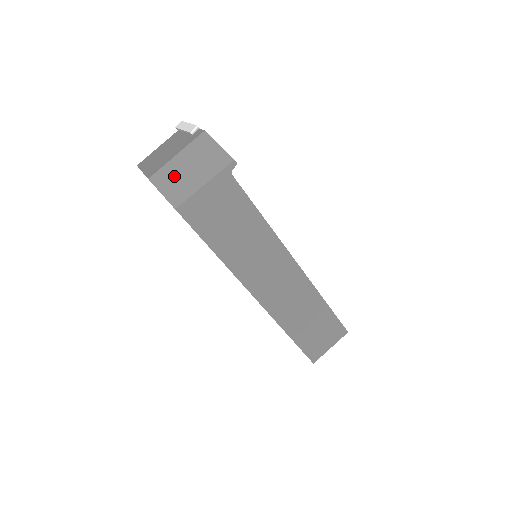
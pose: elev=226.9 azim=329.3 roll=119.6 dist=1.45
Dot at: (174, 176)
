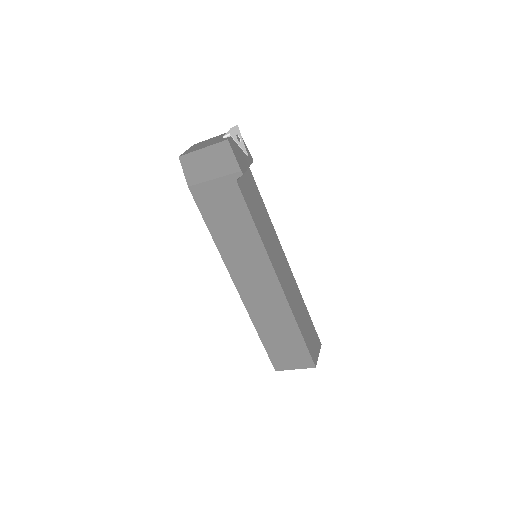
Dot at: (196, 163)
